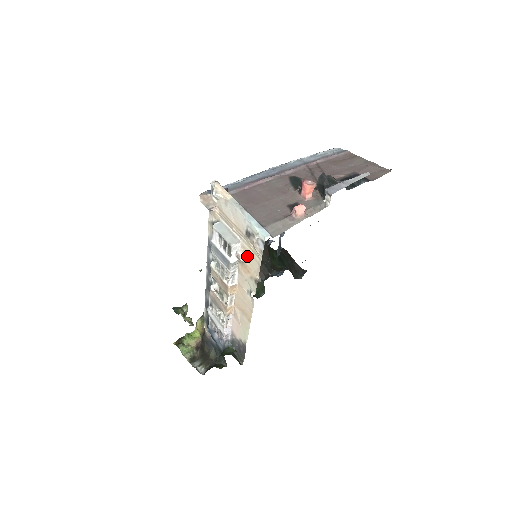
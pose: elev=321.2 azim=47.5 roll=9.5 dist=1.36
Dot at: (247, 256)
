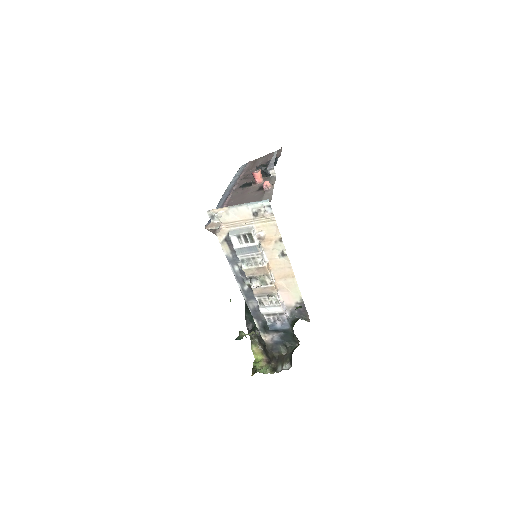
Dot at: (264, 230)
